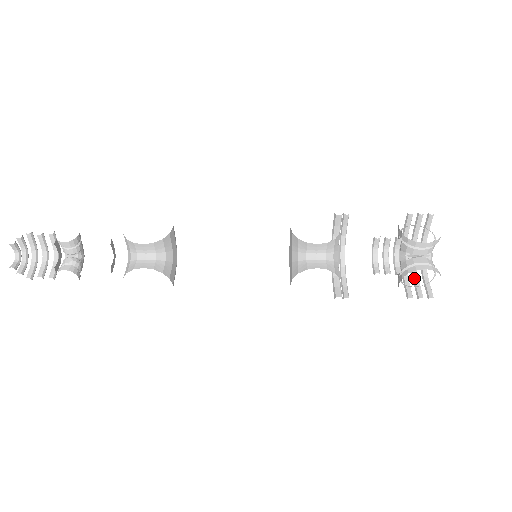
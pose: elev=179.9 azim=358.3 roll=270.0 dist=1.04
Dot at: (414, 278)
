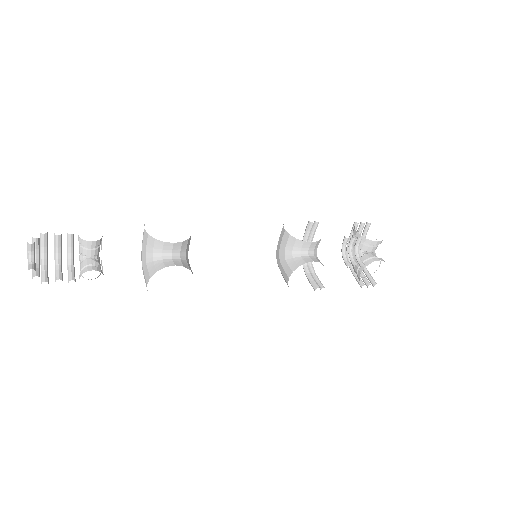
Dot at: occluded
